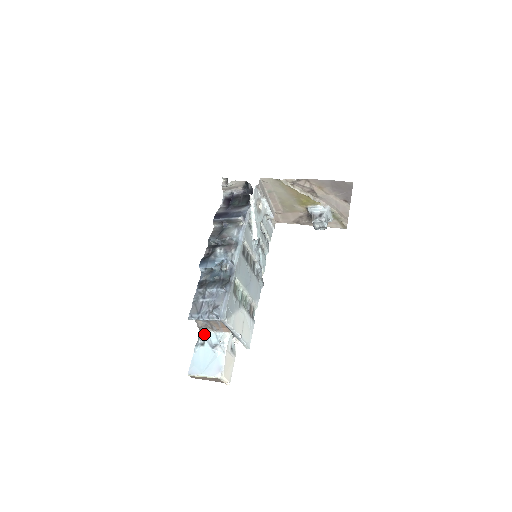
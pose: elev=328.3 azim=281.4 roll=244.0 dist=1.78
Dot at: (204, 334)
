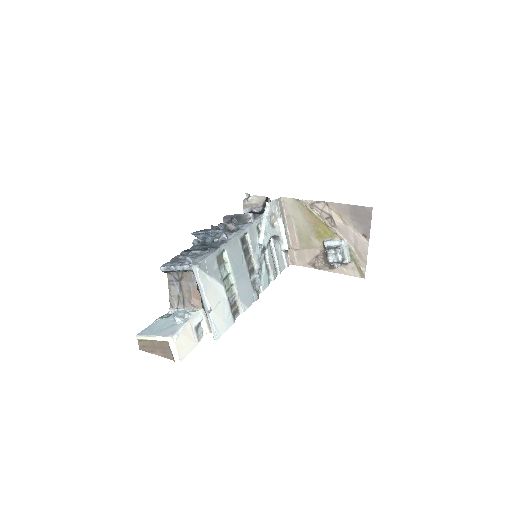
Dot at: (173, 311)
